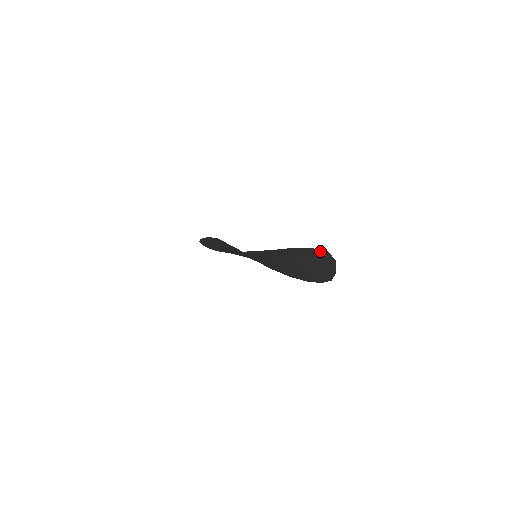
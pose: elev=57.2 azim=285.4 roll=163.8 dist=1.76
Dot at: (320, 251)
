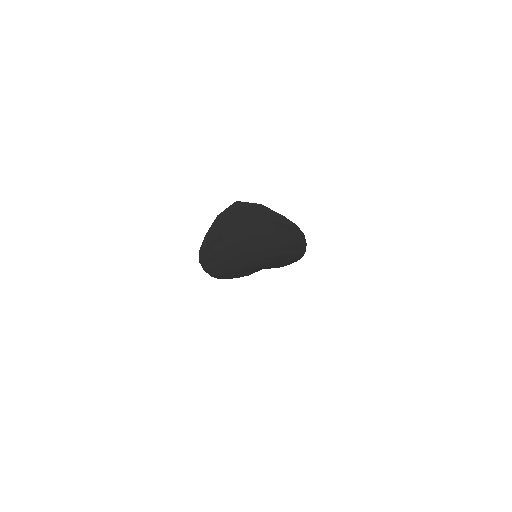
Dot at: (237, 207)
